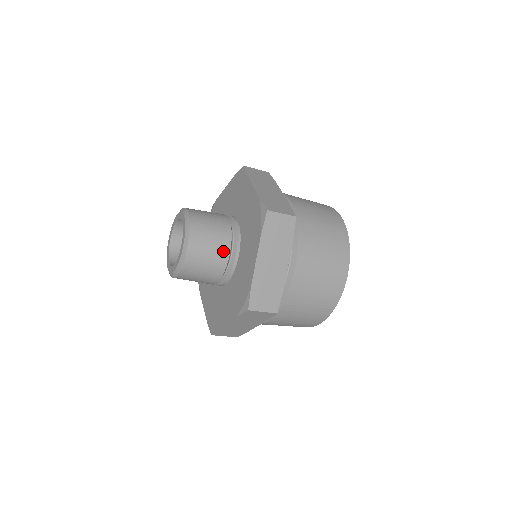
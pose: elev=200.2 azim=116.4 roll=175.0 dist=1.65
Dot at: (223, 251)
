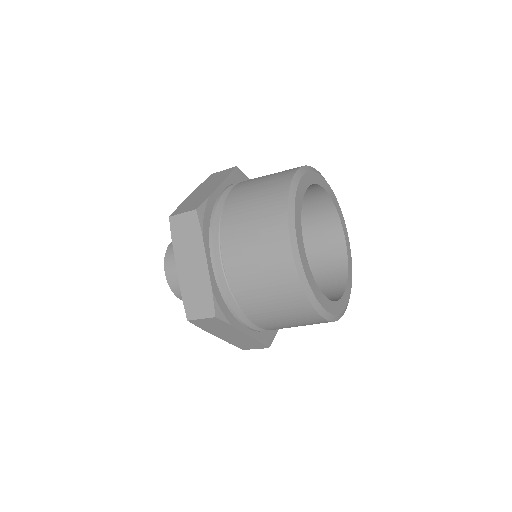
Dot at: occluded
